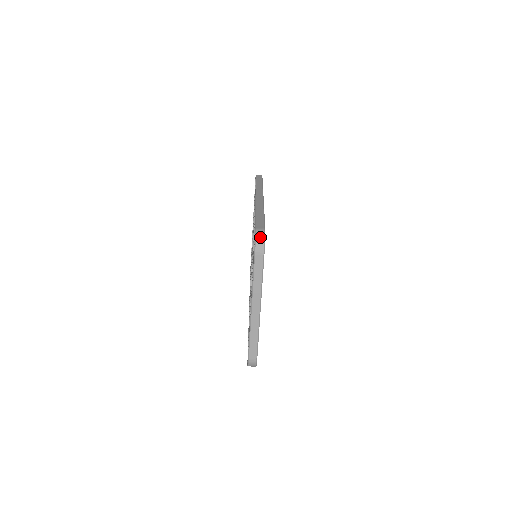
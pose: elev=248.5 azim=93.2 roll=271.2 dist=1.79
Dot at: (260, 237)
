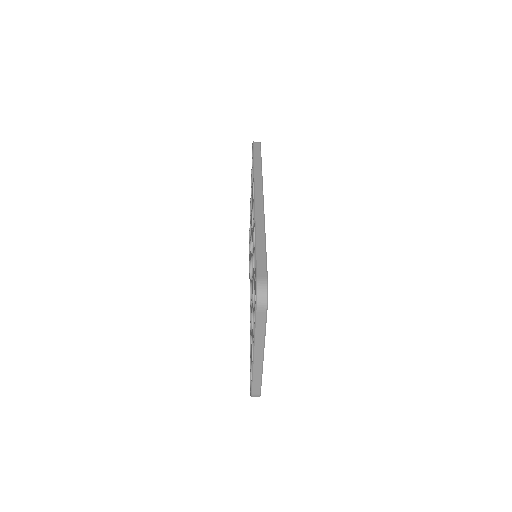
Dot at: (262, 292)
